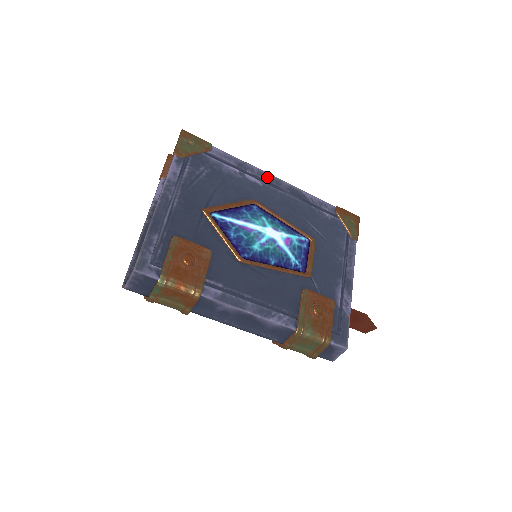
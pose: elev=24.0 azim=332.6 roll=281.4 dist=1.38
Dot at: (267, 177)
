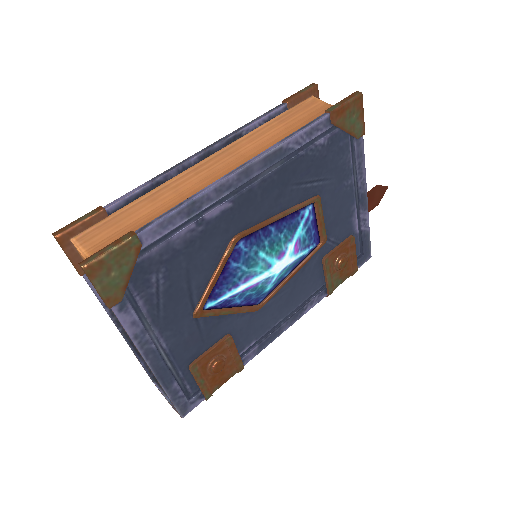
Dot at: (231, 184)
